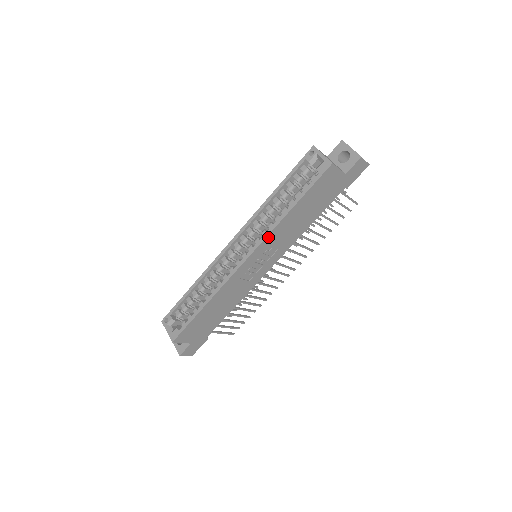
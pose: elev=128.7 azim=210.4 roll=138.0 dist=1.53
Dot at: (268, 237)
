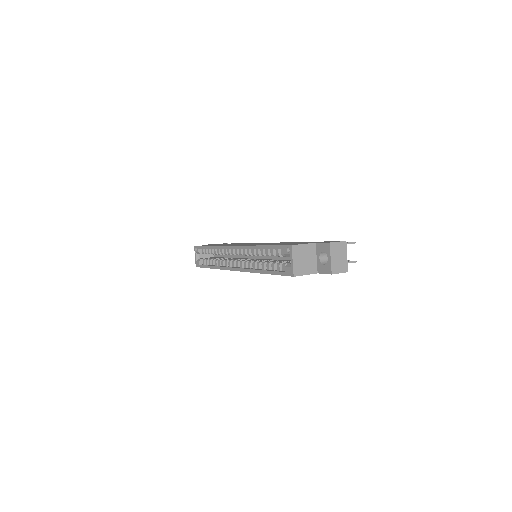
Dot at: occluded
